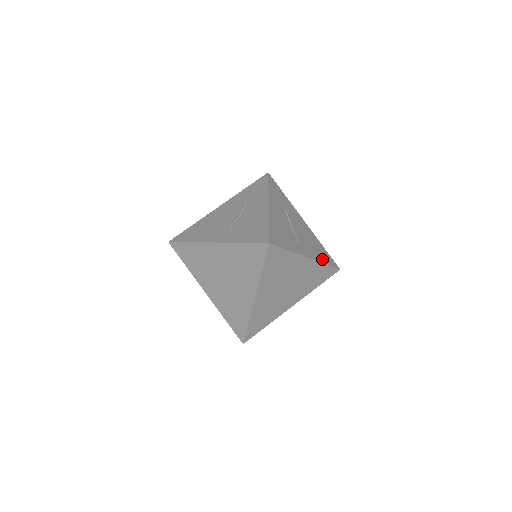
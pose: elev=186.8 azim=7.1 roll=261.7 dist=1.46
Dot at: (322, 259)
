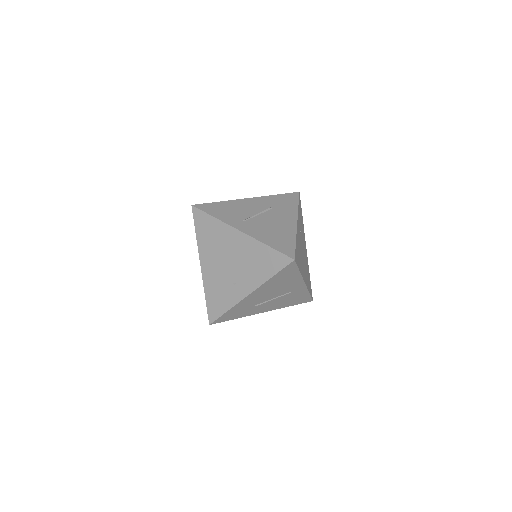
Dot at: (268, 241)
